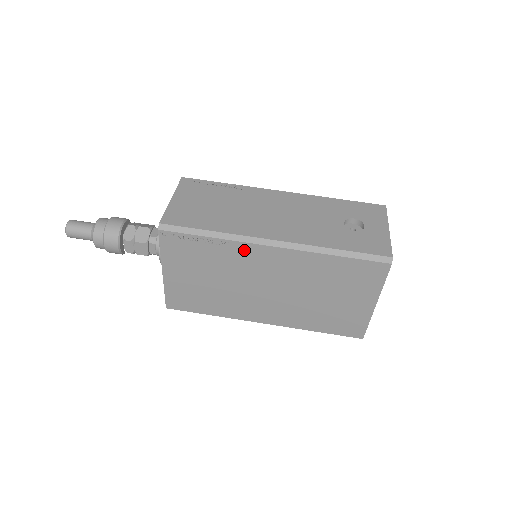
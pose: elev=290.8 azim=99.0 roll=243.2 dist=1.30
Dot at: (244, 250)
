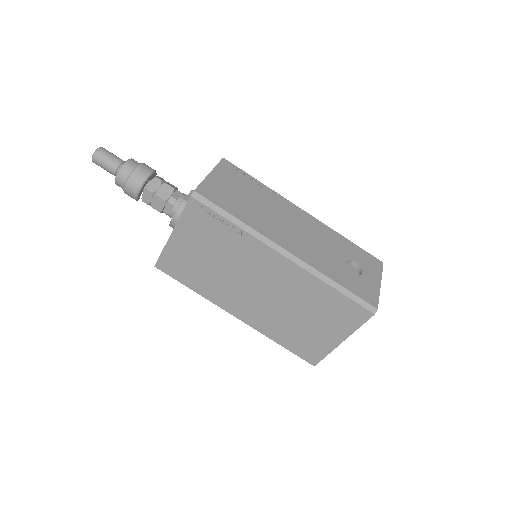
Dot at: (257, 248)
